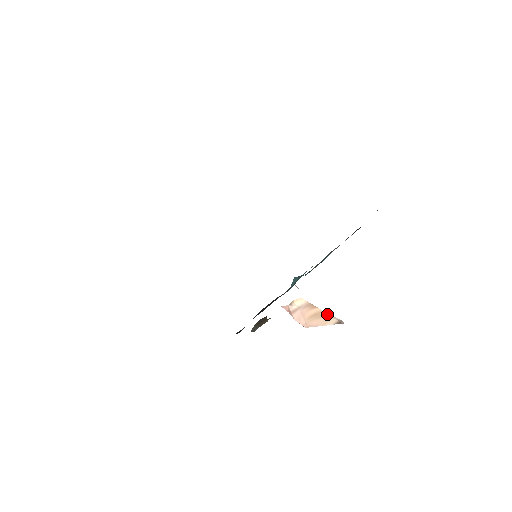
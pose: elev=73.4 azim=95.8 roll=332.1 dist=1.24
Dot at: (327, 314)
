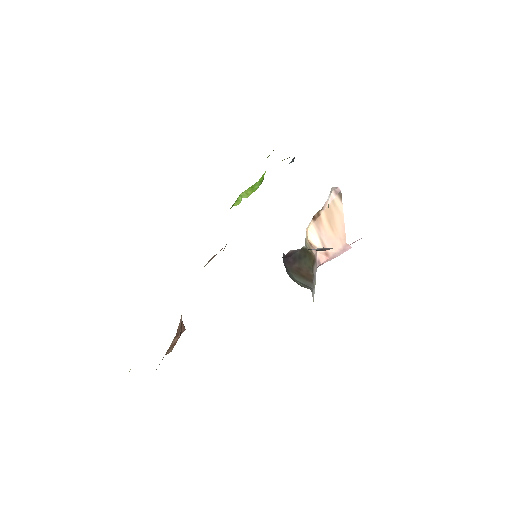
Dot at: (327, 205)
